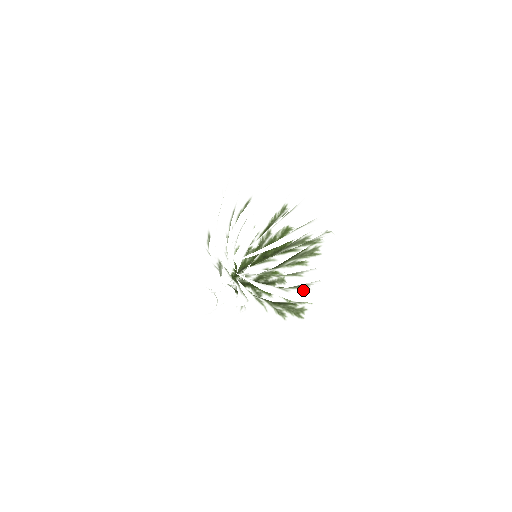
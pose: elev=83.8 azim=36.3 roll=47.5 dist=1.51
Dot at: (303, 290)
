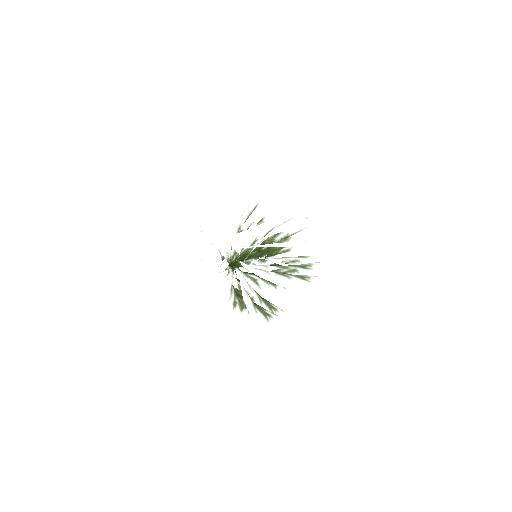
Dot at: occluded
